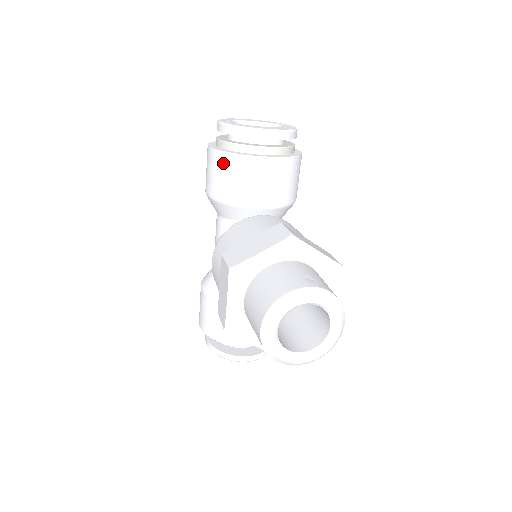
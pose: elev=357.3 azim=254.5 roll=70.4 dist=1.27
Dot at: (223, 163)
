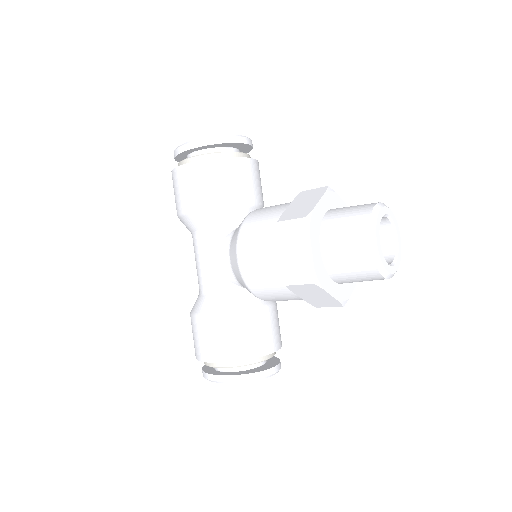
Dot at: (213, 170)
